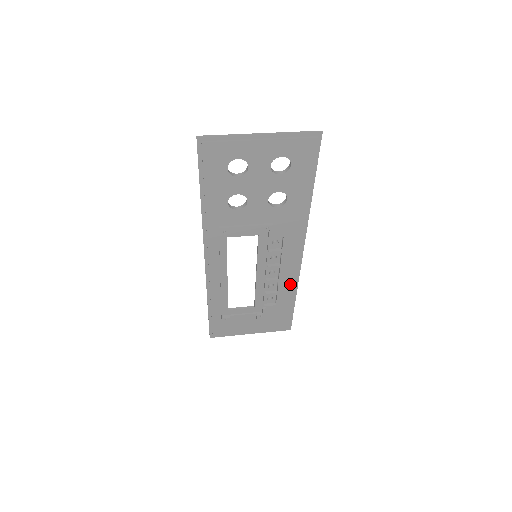
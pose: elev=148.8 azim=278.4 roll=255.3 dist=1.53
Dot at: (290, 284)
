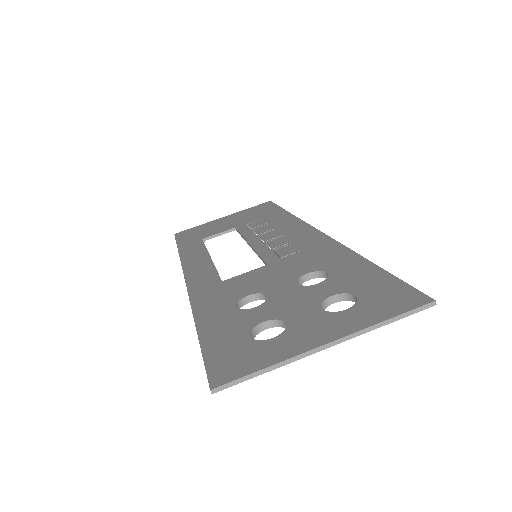
Dot at: occluded
